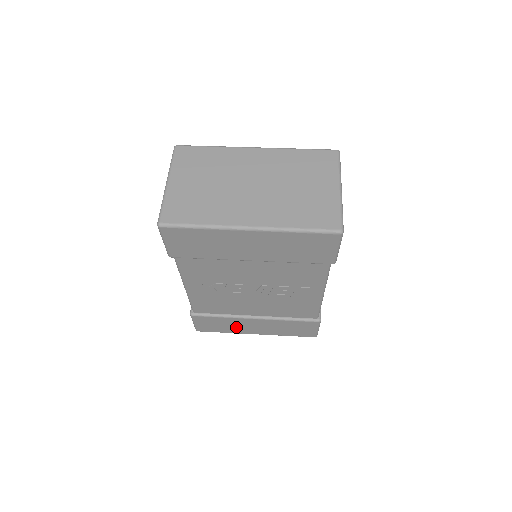
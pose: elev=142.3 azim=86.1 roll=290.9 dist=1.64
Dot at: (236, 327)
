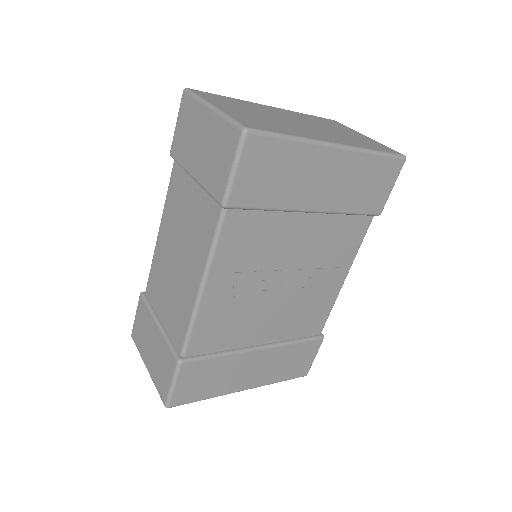
Dot at: (228, 378)
